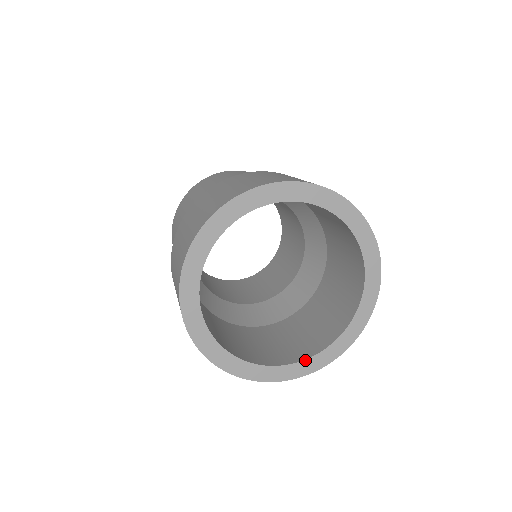
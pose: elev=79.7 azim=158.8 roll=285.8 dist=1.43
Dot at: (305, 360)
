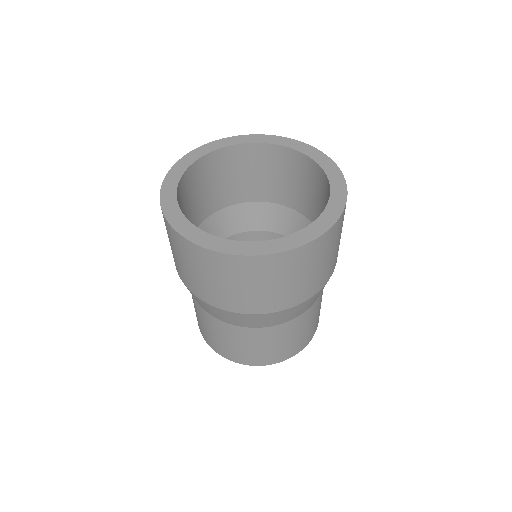
Dot at: (319, 217)
